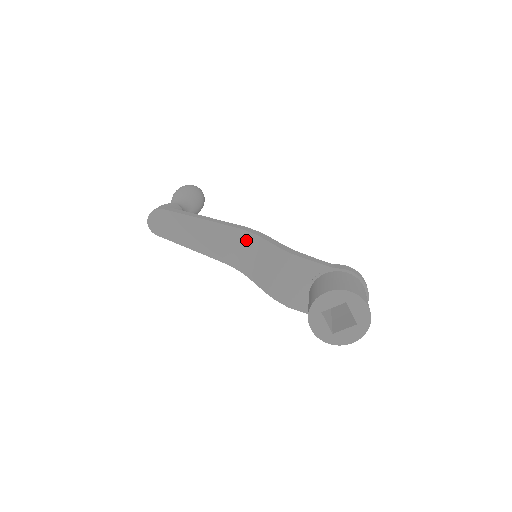
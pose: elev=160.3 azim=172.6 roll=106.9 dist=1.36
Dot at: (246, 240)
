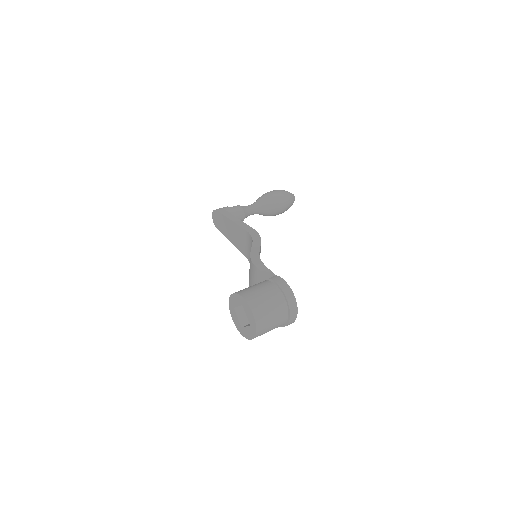
Dot at: (251, 242)
